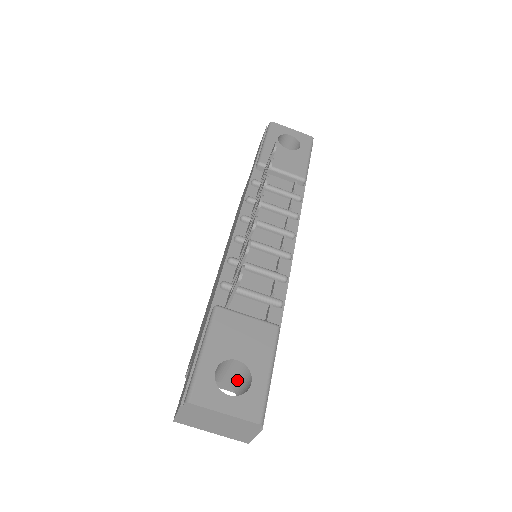
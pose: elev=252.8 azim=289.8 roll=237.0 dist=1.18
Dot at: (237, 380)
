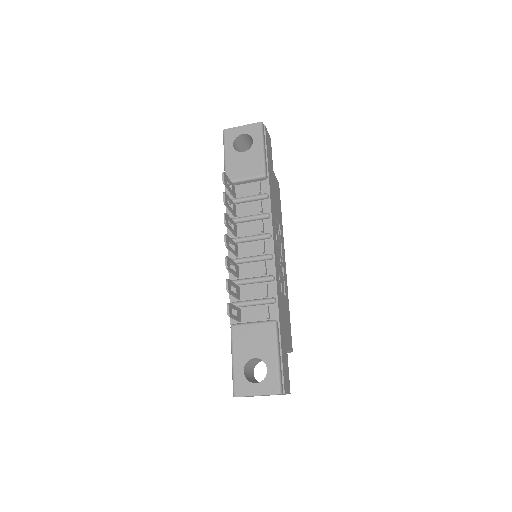
Dot at: occluded
